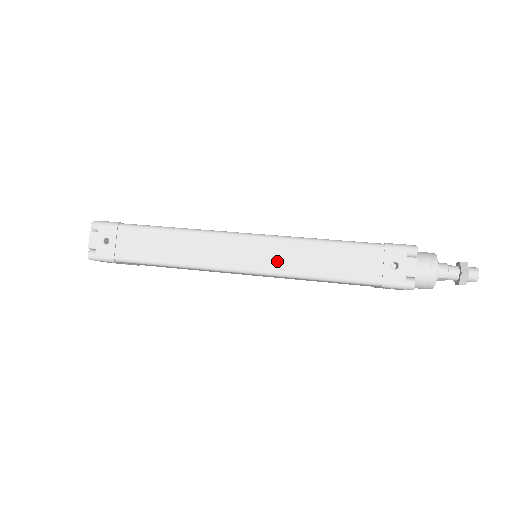
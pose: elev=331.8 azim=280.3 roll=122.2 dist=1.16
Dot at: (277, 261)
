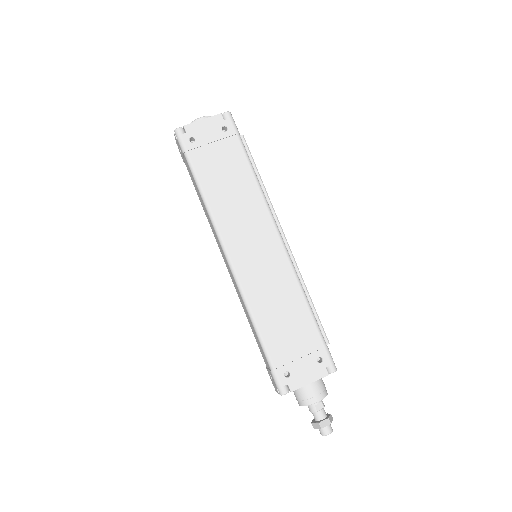
Dot at: (236, 289)
